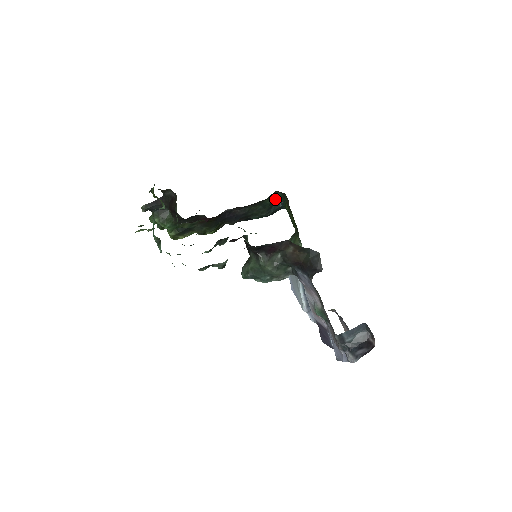
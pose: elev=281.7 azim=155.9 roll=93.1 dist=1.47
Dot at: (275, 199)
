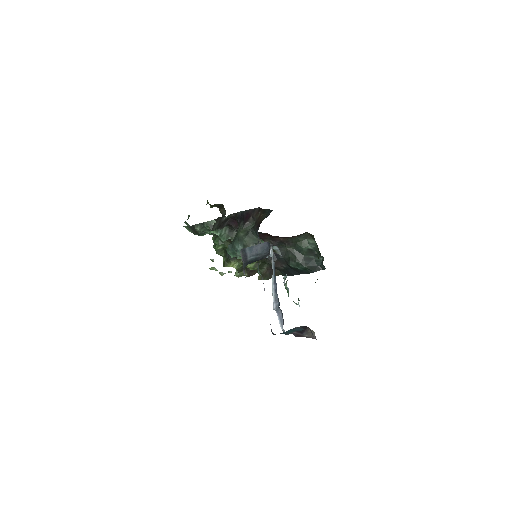
Dot at: (313, 251)
